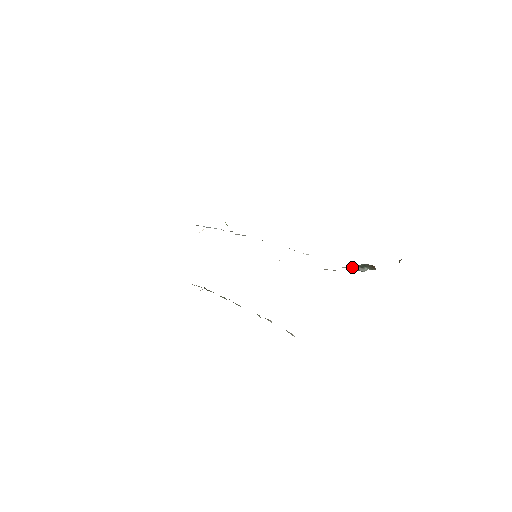
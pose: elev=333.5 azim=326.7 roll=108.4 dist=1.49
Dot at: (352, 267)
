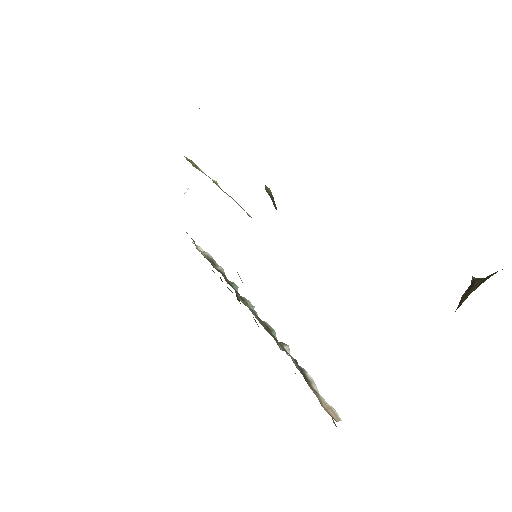
Dot at: occluded
